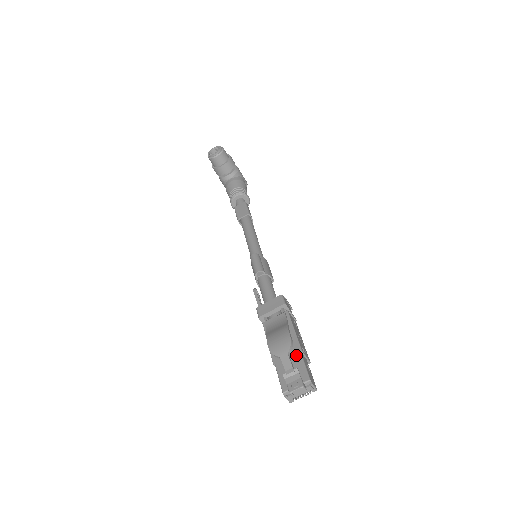
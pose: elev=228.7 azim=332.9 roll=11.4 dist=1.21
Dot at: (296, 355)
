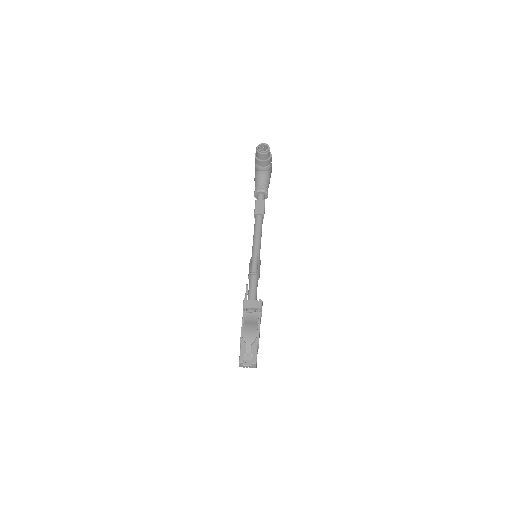
Dot at: (255, 345)
